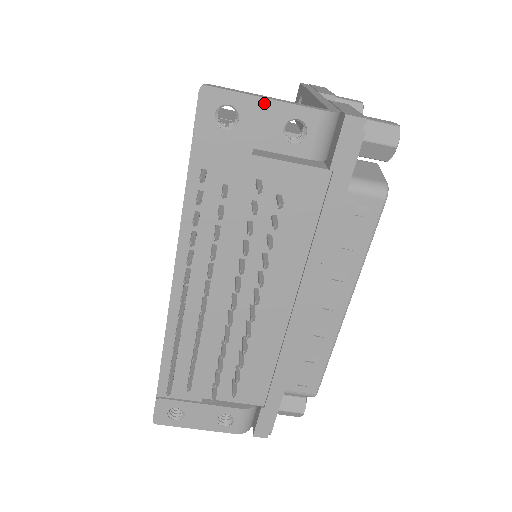
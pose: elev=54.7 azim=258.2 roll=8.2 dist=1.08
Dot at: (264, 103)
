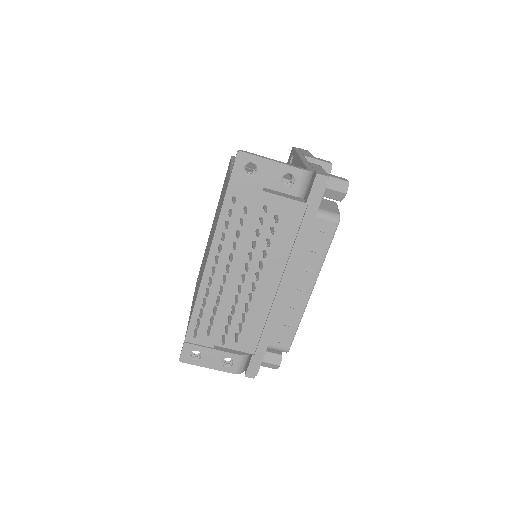
Dot at: (272, 163)
